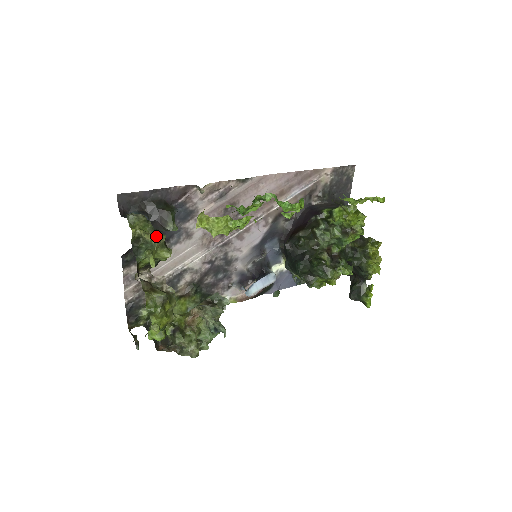
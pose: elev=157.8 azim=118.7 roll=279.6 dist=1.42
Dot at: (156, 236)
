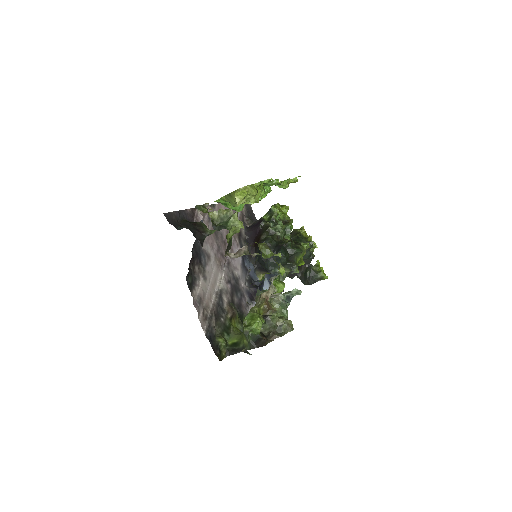
Dot at: (227, 209)
